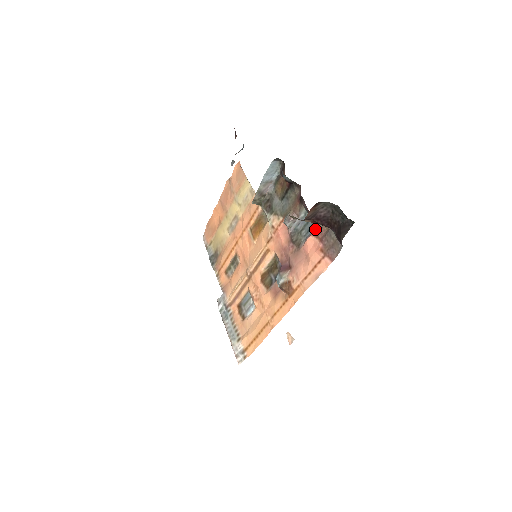
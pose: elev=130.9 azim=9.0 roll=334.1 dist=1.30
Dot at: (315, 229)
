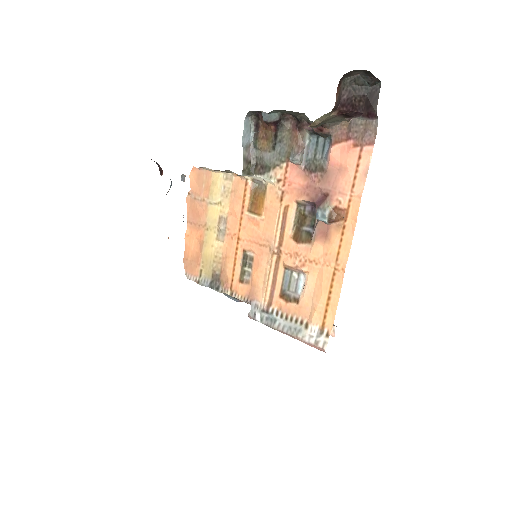
Dot at: (333, 137)
